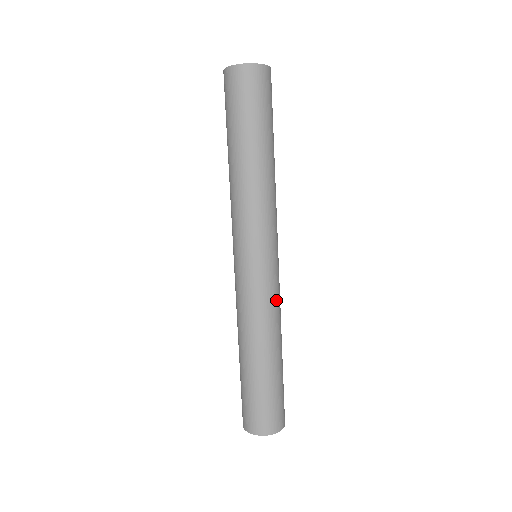
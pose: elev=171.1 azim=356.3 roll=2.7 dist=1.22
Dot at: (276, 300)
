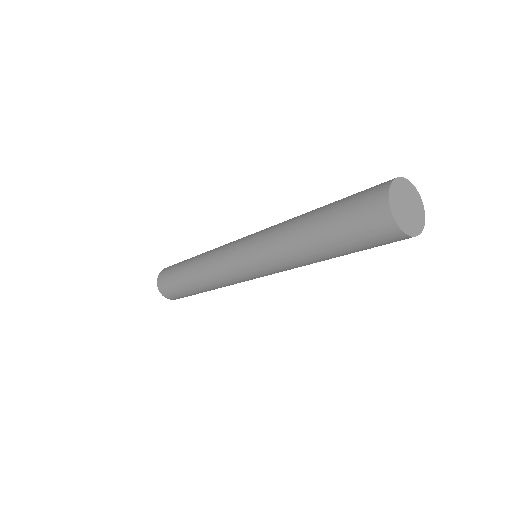
Dot at: (231, 283)
